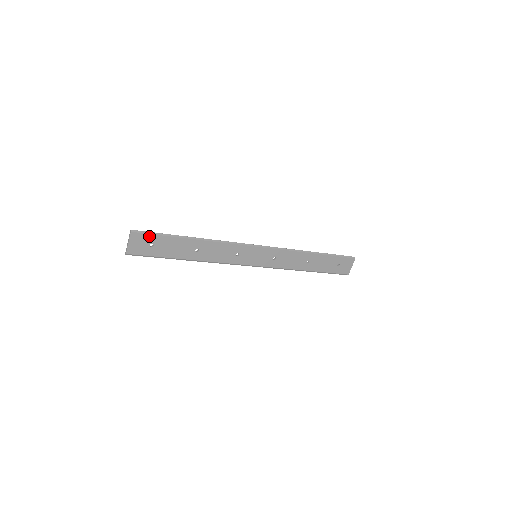
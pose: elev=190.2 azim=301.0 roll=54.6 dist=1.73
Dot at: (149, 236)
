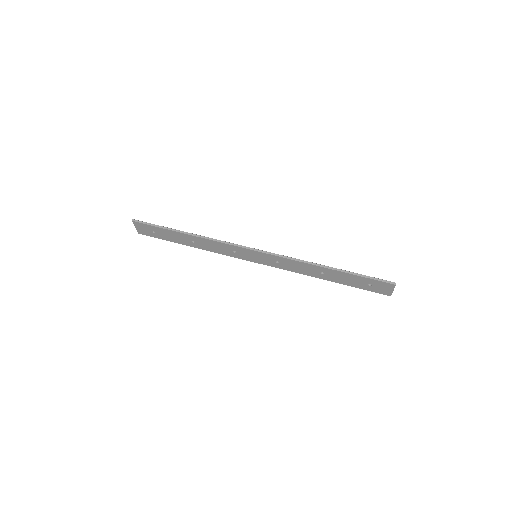
Dot at: (148, 226)
